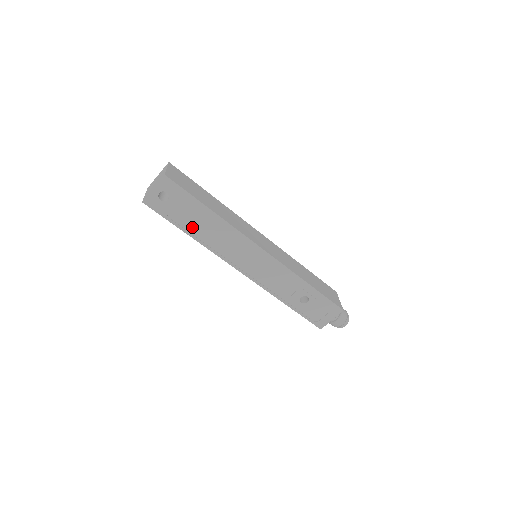
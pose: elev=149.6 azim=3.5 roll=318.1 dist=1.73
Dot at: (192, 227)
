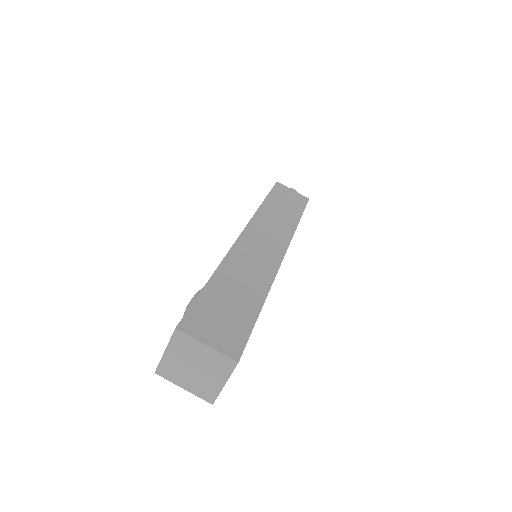
Dot at: occluded
